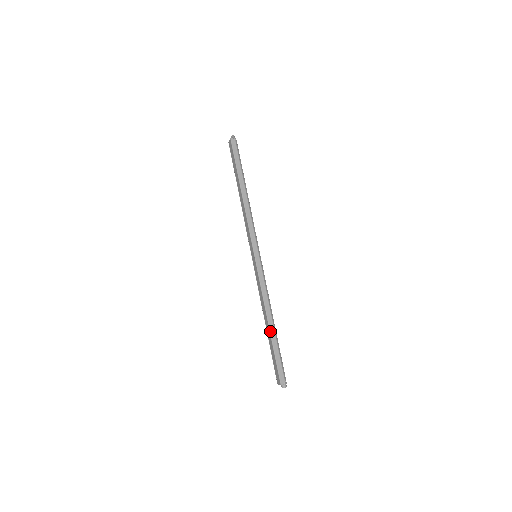
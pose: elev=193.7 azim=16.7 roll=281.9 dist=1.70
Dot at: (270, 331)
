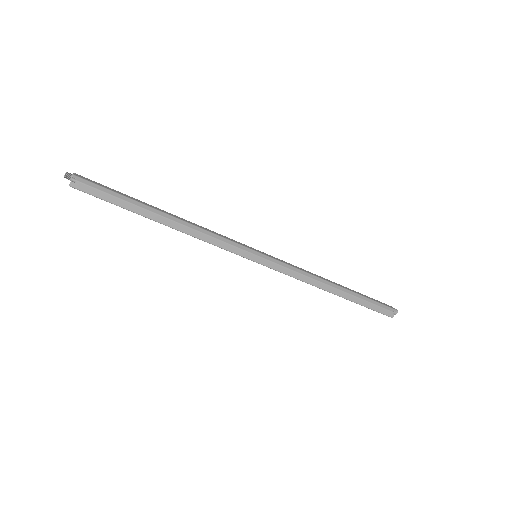
Dot at: (342, 297)
